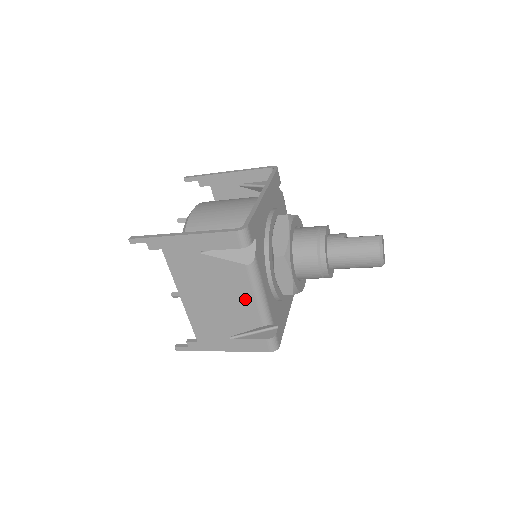
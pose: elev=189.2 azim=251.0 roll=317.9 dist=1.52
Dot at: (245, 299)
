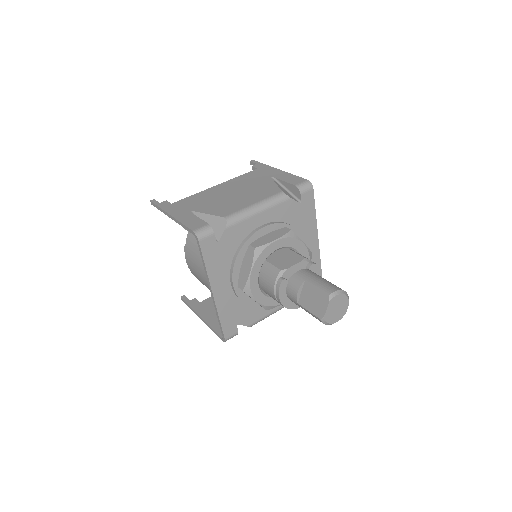
Dot at: occluded
